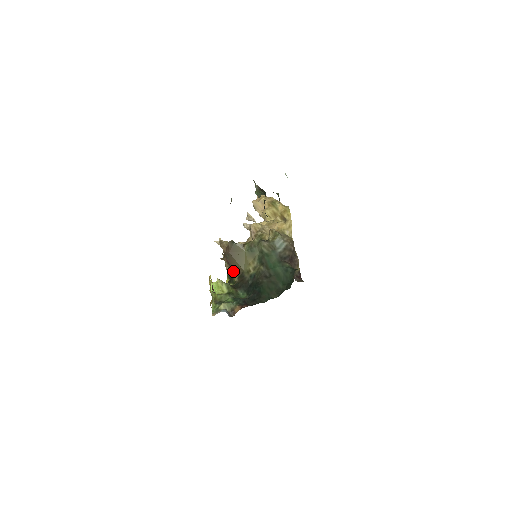
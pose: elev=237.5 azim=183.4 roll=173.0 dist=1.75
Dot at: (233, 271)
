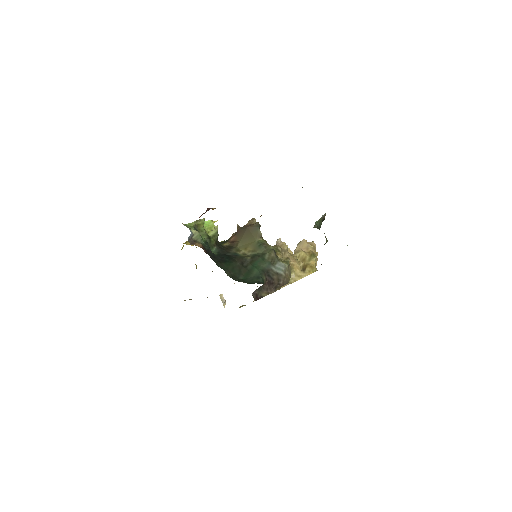
Dot at: (231, 239)
